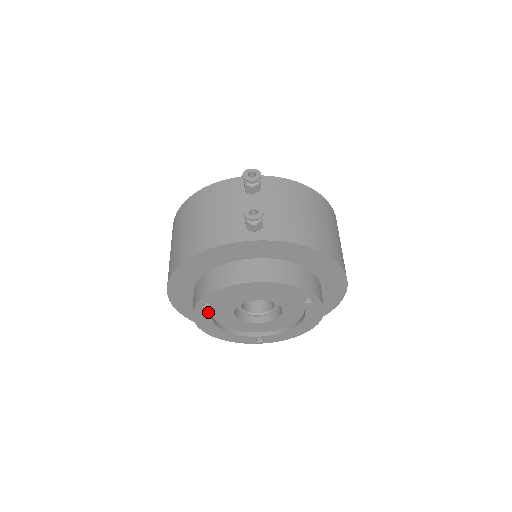
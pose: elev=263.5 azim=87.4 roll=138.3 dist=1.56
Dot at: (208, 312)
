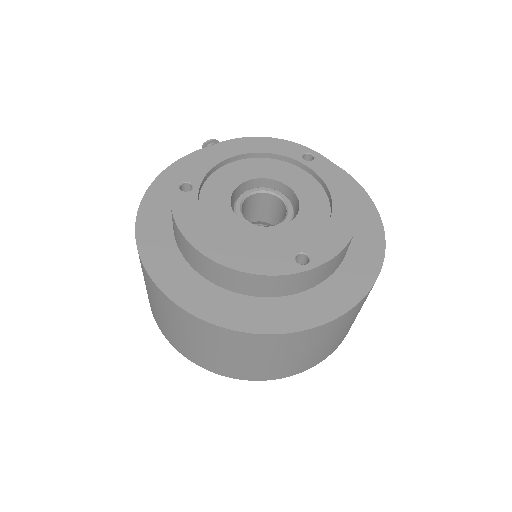
Dot at: (192, 202)
